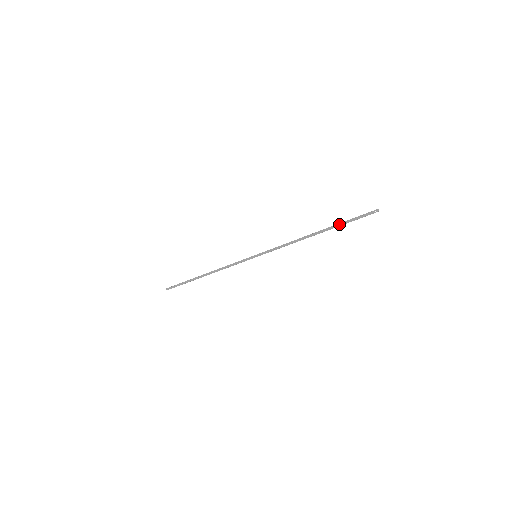
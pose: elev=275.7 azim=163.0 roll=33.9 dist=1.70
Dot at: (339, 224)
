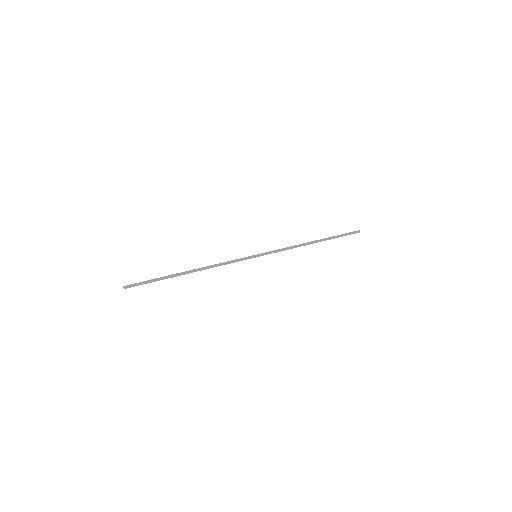
Dot at: (333, 236)
